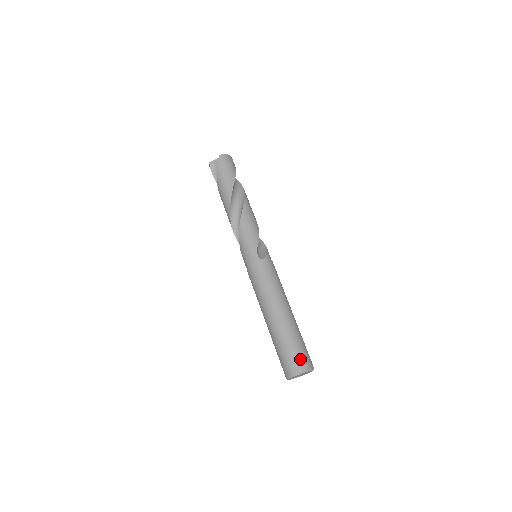
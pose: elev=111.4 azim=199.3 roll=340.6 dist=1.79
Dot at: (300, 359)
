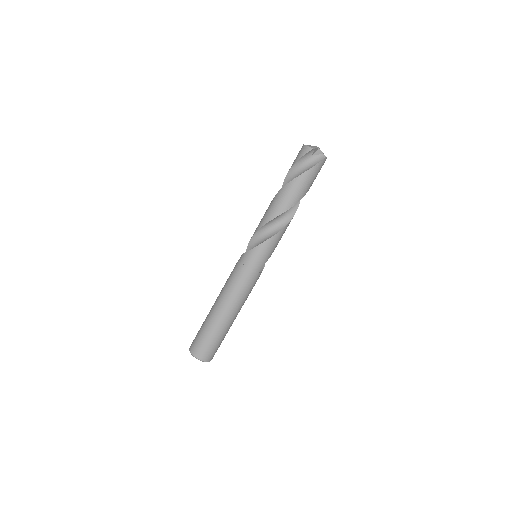
Dot at: occluded
